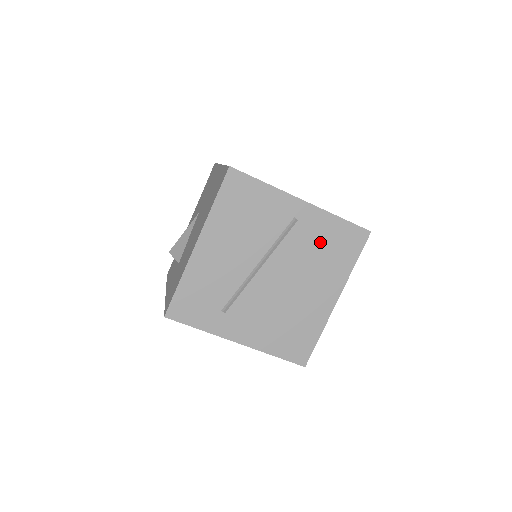
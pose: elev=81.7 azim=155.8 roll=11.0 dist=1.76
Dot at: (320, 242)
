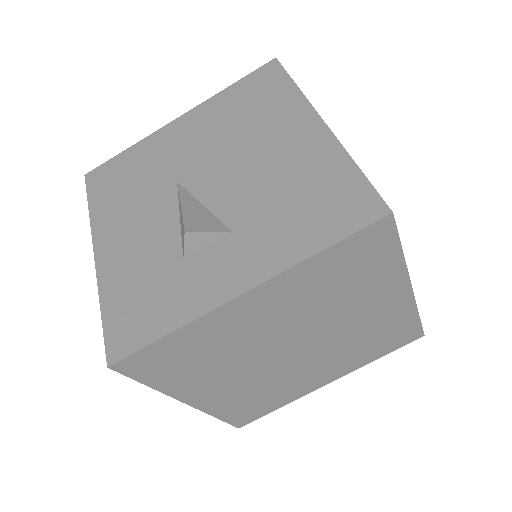
Dot at: occluded
